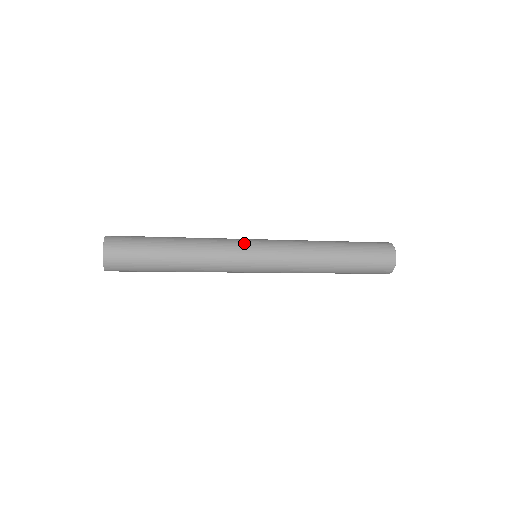
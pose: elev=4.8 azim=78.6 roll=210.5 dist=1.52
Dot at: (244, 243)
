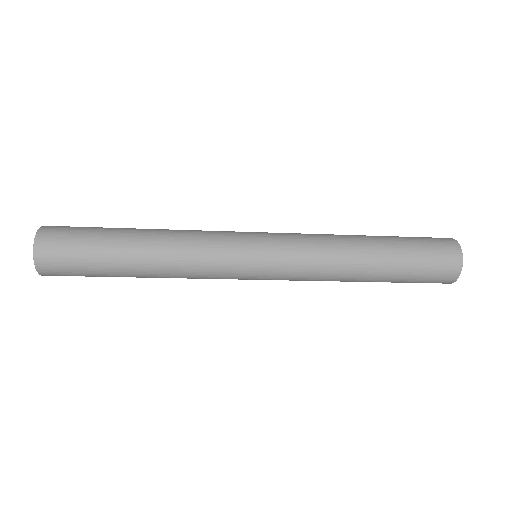
Dot at: occluded
